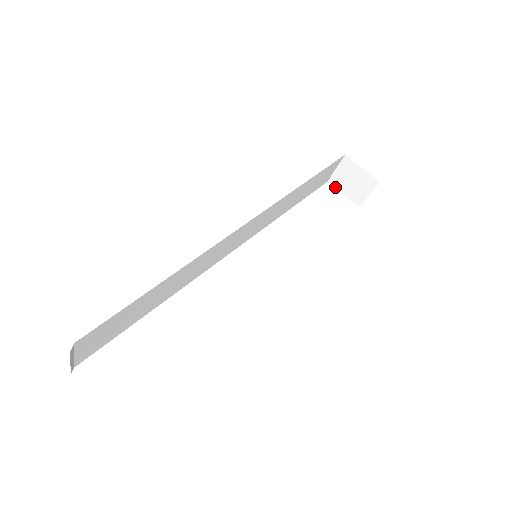
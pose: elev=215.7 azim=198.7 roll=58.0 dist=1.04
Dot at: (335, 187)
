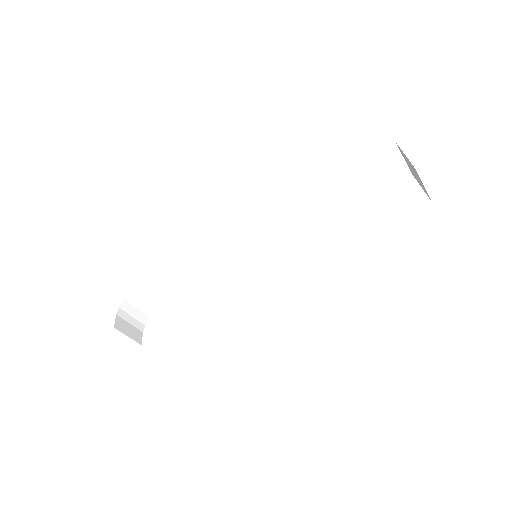
Dot at: occluded
